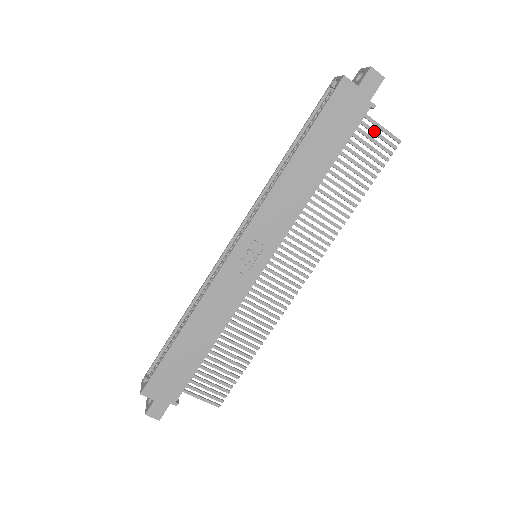
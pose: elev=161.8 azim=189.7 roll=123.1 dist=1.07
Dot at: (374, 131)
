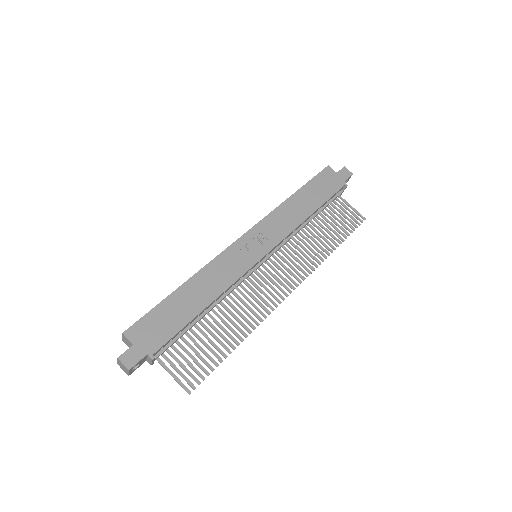
Dot at: (347, 207)
